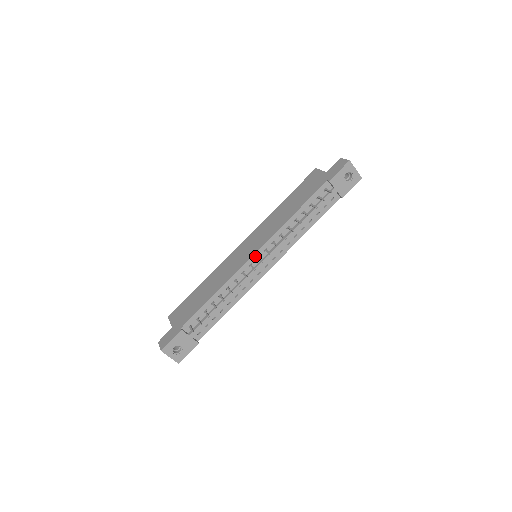
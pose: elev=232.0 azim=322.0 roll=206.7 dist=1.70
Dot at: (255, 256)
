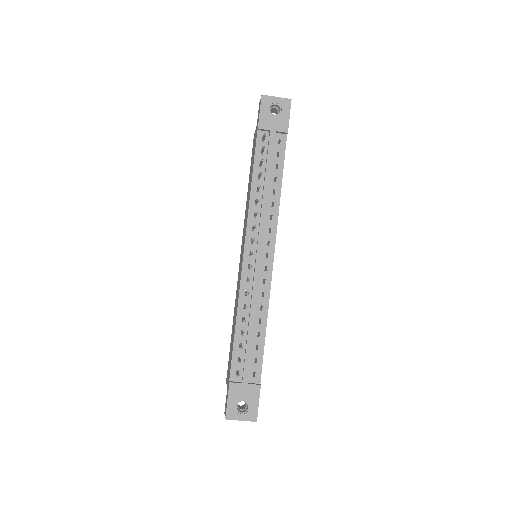
Dot at: (246, 255)
